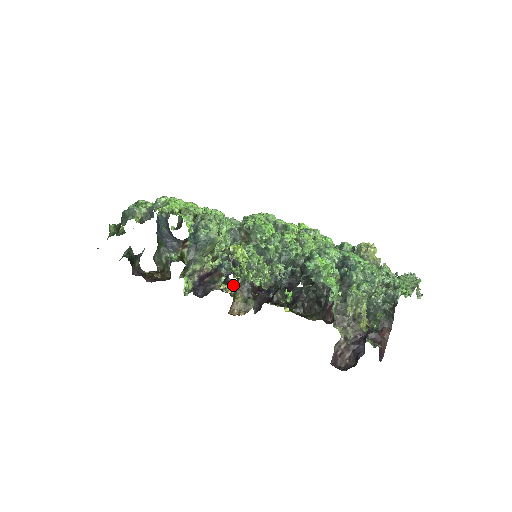
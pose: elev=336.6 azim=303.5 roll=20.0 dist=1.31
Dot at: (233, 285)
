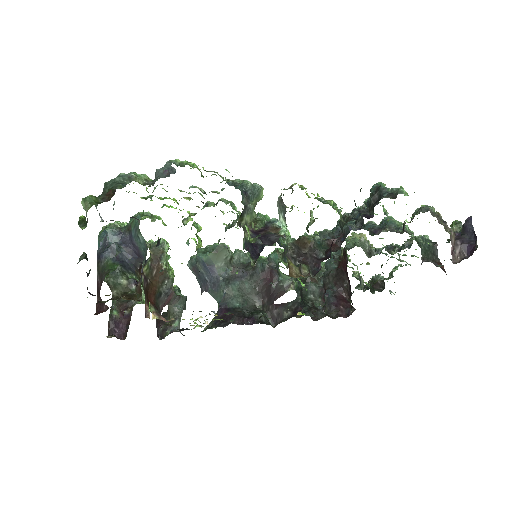
Dot at: (201, 325)
